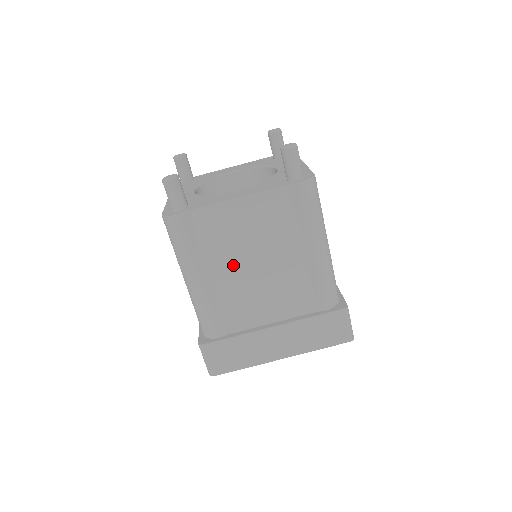
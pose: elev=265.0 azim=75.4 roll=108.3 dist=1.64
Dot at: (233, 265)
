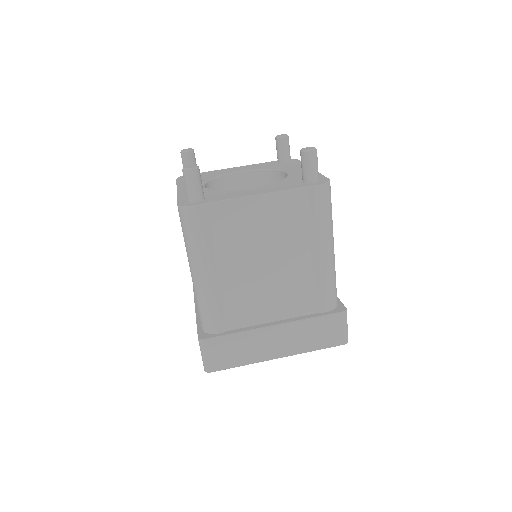
Dot at: (243, 261)
